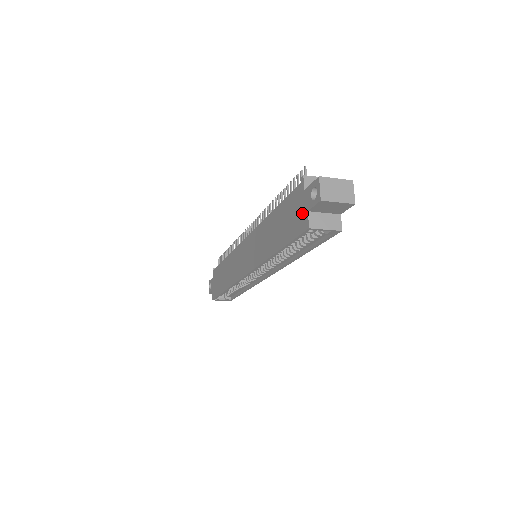
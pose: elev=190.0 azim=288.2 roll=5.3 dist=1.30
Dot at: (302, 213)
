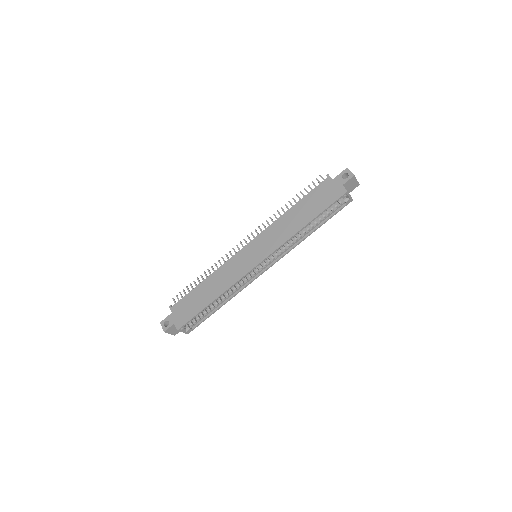
Dot at: (336, 189)
